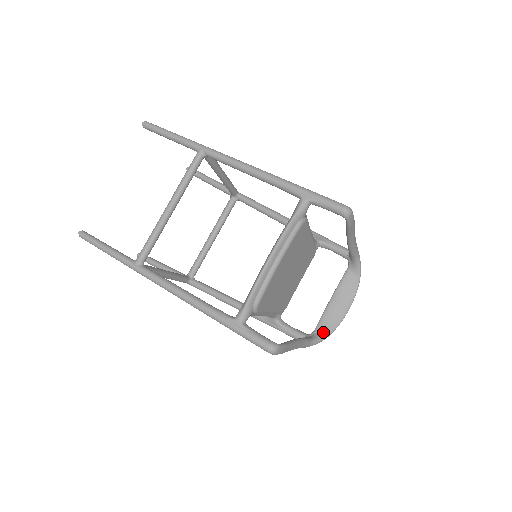
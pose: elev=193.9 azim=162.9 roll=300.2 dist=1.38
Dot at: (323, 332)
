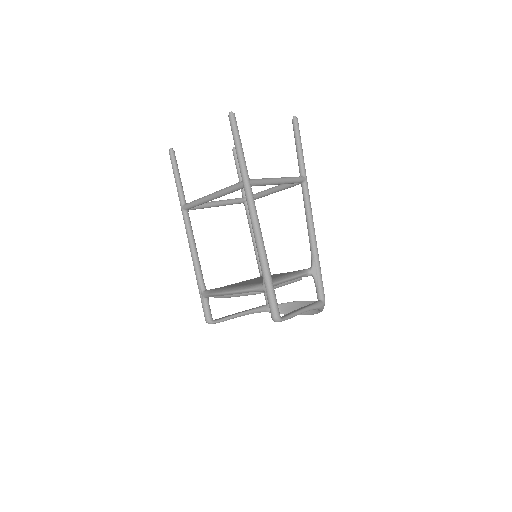
Dot at: (281, 310)
